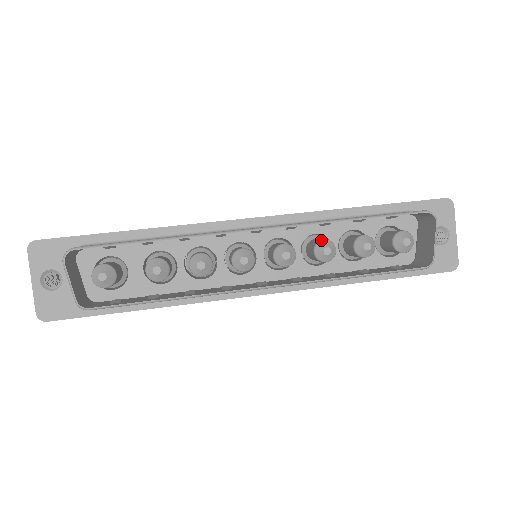
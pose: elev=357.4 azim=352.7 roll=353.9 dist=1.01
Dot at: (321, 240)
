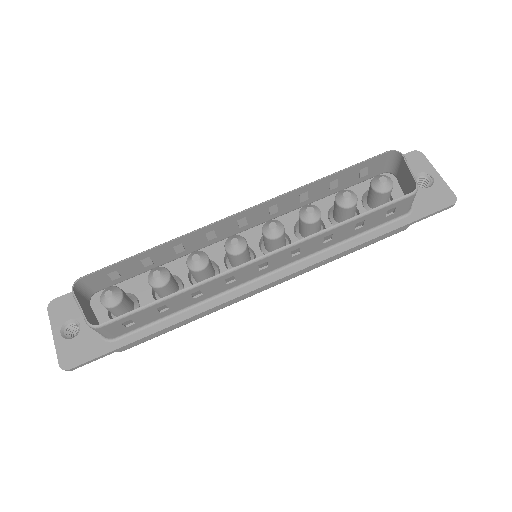
Dot at: (302, 207)
